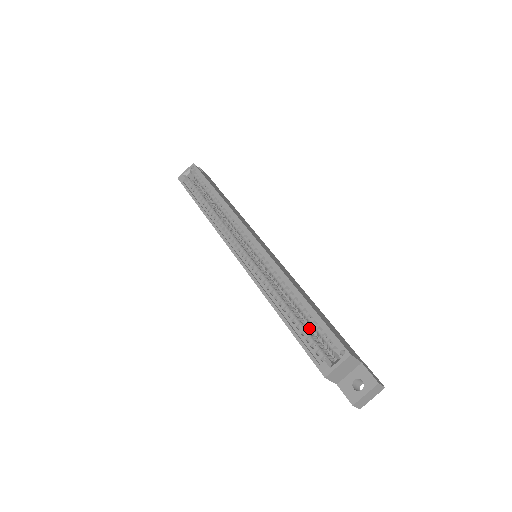
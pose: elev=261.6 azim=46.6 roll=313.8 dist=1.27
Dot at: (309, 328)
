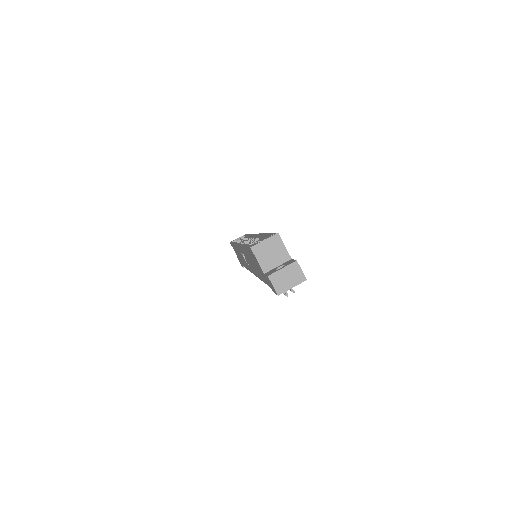
Dot at: occluded
